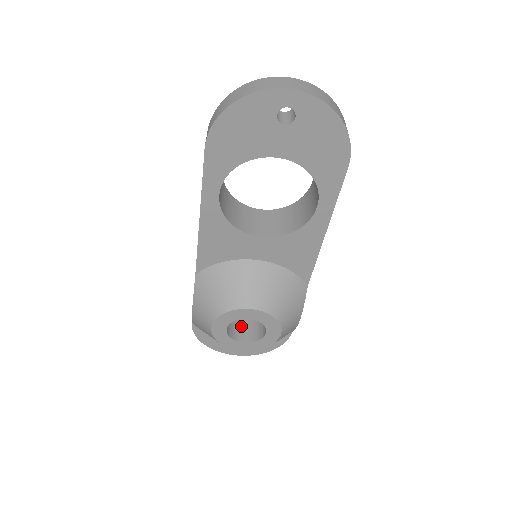
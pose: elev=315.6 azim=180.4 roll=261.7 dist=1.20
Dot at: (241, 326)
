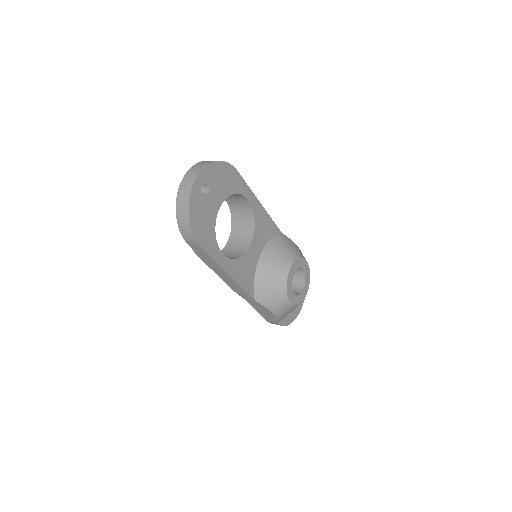
Dot at: occluded
